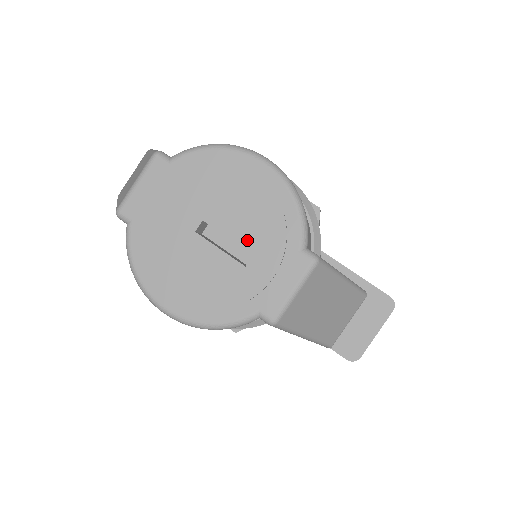
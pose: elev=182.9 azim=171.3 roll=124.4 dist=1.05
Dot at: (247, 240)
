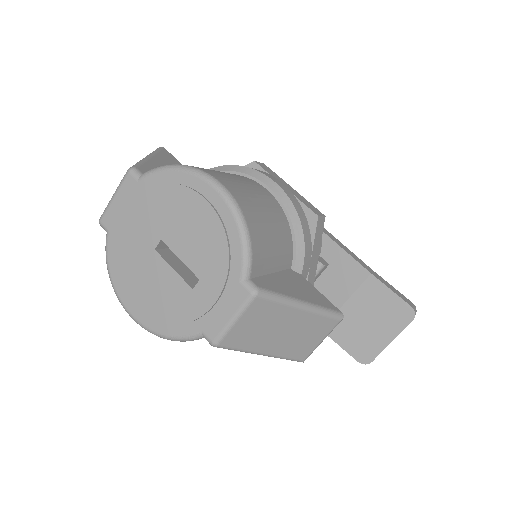
Dot at: (195, 264)
